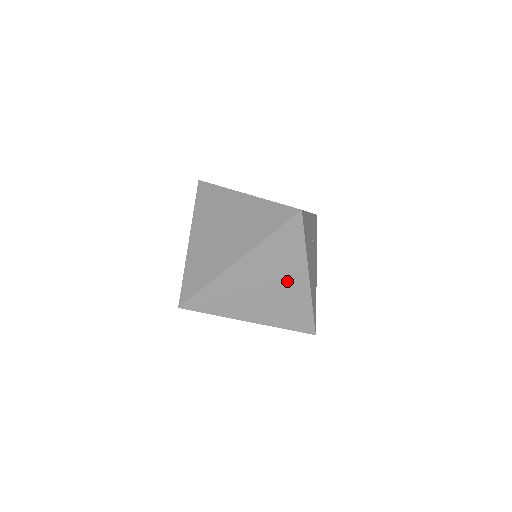
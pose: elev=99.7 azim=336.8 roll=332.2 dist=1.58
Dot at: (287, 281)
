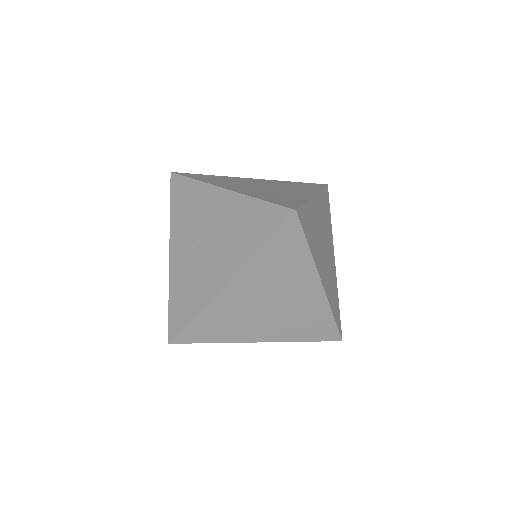
Dot at: occluded
